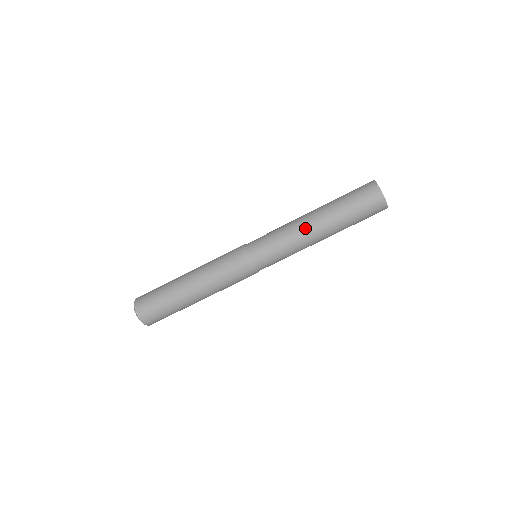
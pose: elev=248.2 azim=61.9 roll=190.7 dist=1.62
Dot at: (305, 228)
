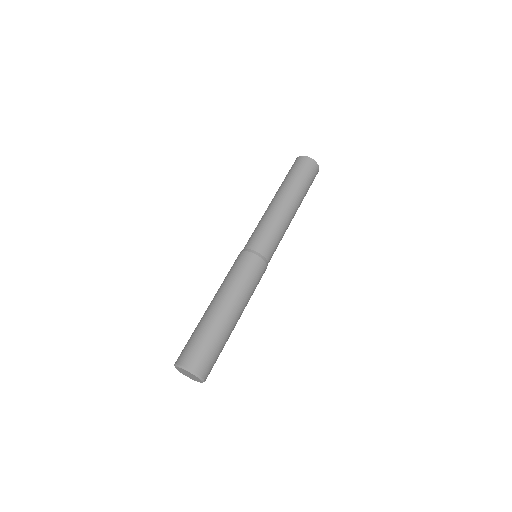
Dot at: (274, 206)
